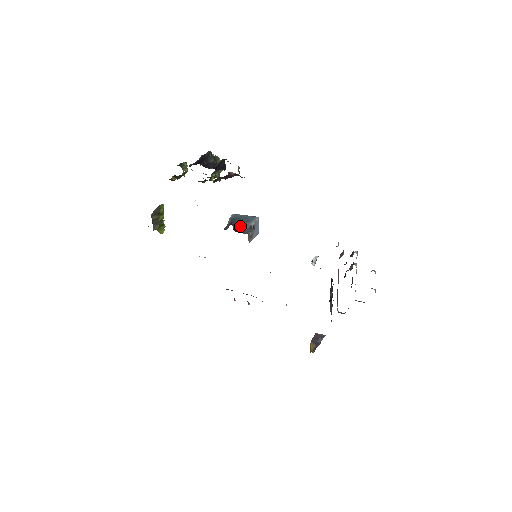
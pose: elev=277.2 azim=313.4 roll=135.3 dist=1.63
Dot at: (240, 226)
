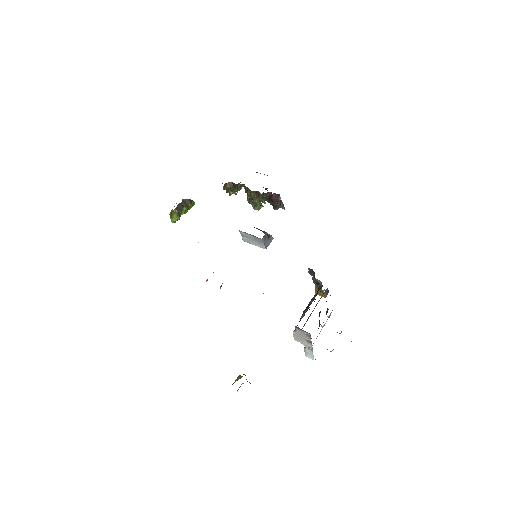
Dot at: (260, 230)
